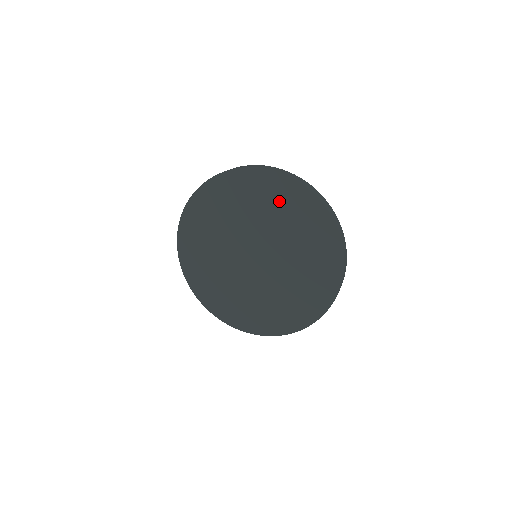
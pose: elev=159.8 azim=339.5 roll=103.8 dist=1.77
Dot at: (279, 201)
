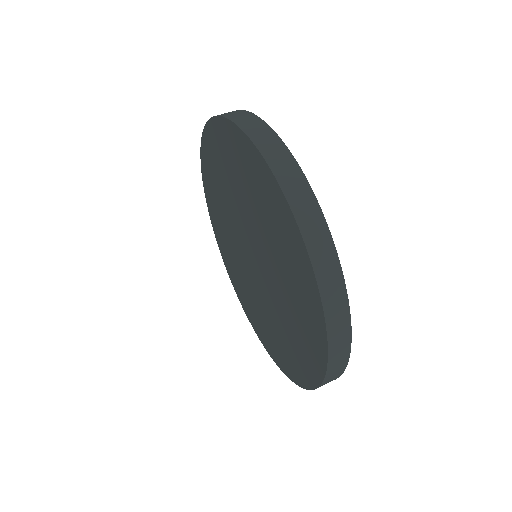
Dot at: (302, 323)
